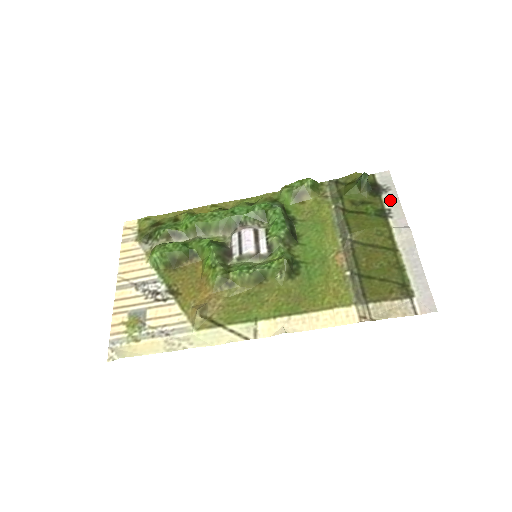
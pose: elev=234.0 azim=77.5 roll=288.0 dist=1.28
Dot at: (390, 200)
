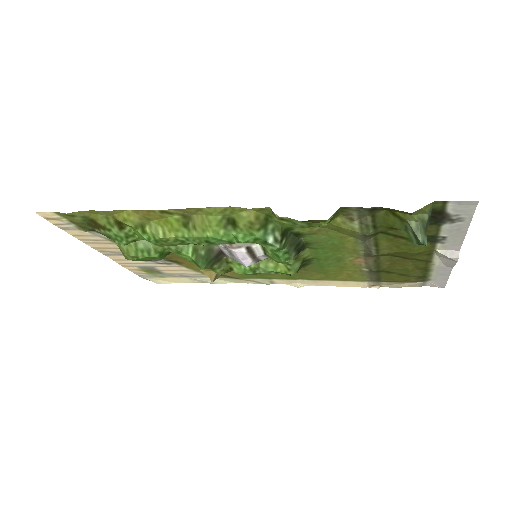
Dot at: (452, 231)
